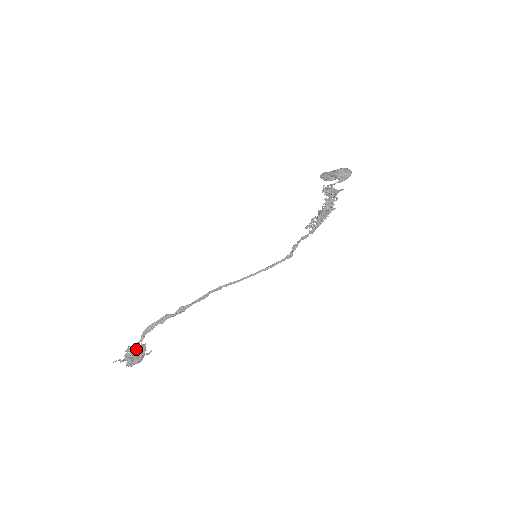
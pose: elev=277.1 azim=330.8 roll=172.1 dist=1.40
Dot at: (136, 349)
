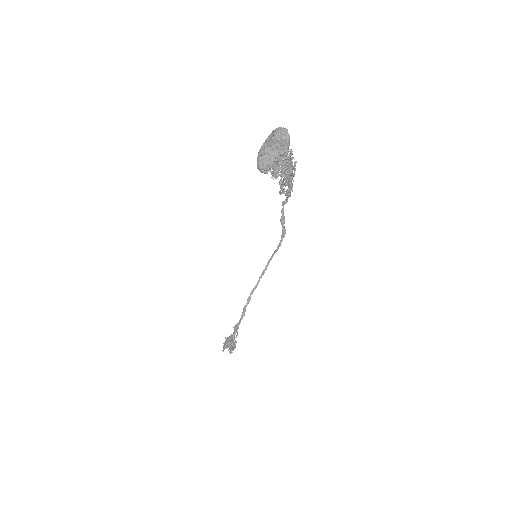
Dot at: (229, 348)
